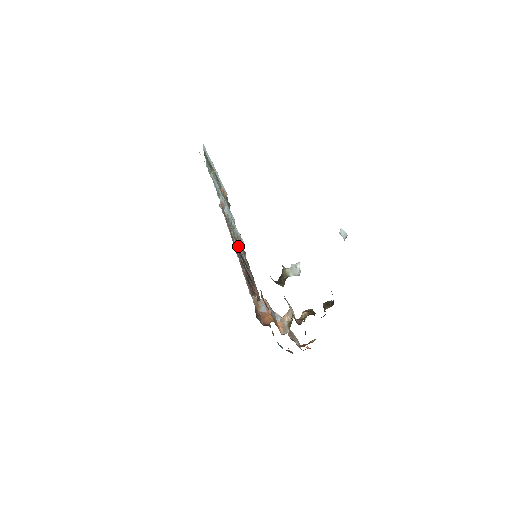
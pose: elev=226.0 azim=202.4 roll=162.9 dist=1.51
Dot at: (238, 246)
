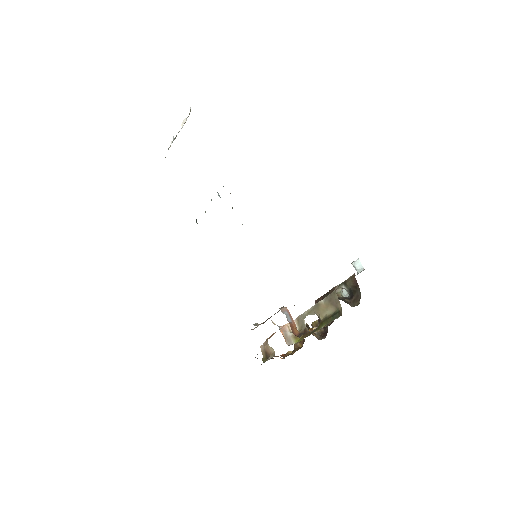
Dot at: occluded
